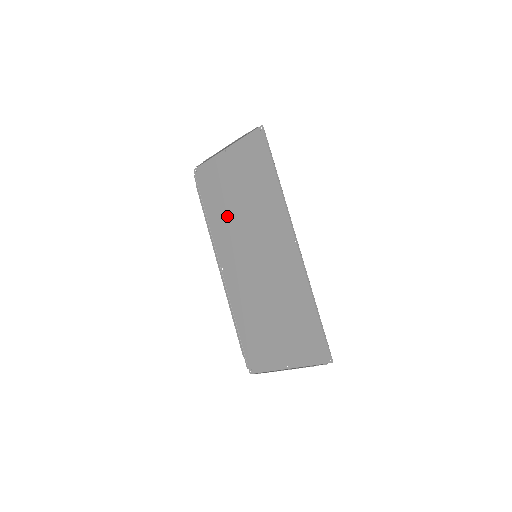
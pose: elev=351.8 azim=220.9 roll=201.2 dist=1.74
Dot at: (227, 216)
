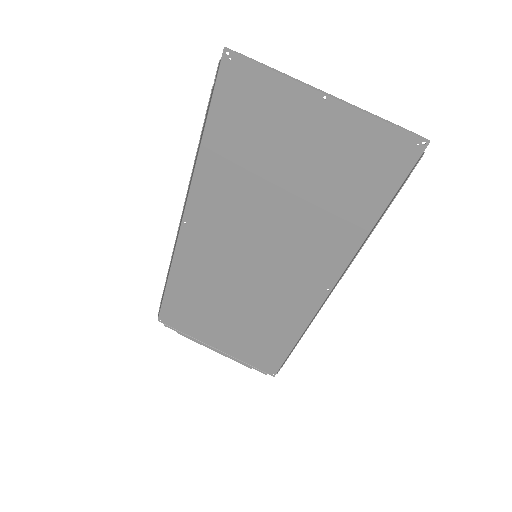
Dot at: (245, 181)
